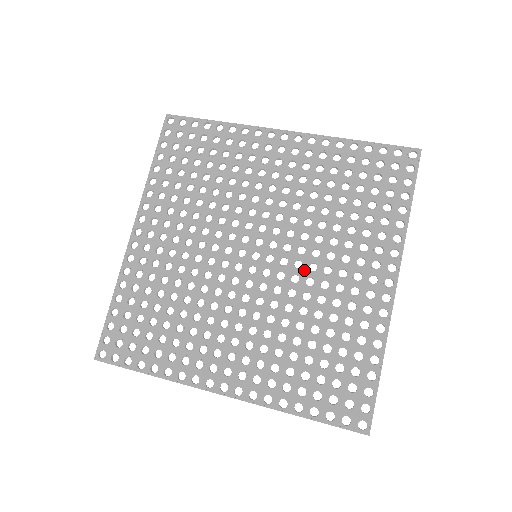
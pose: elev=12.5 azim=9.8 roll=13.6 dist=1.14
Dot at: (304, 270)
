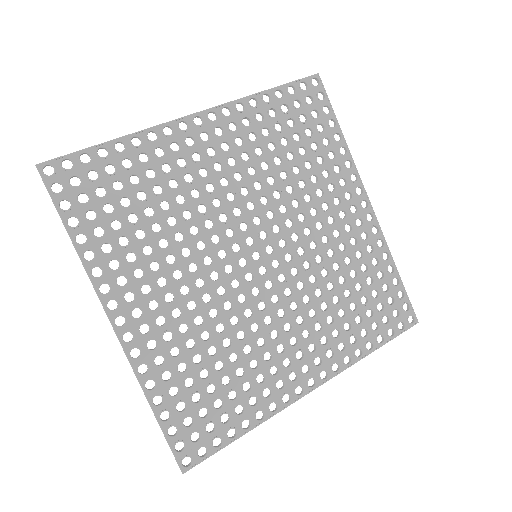
Dot at: (303, 239)
